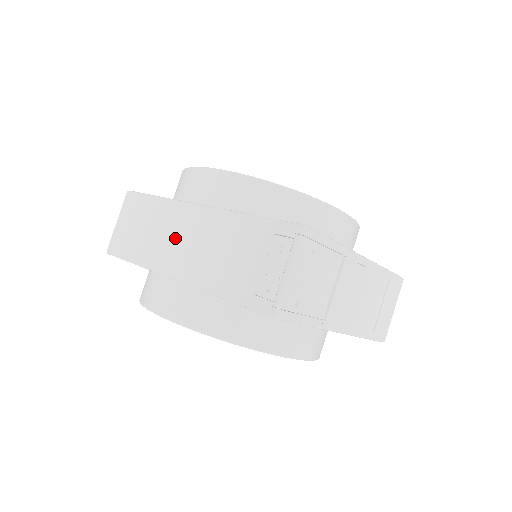
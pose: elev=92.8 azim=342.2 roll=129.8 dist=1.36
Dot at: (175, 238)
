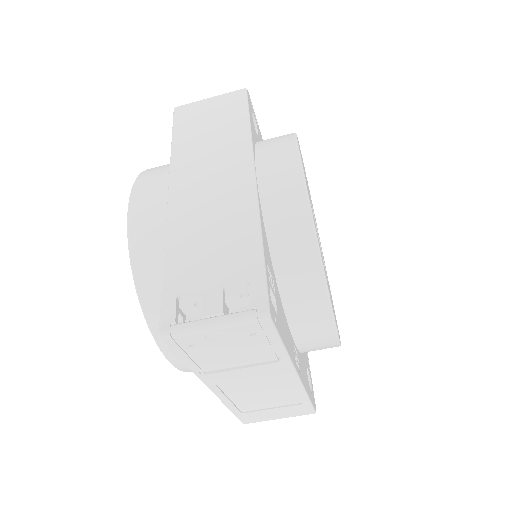
Dot at: (211, 172)
